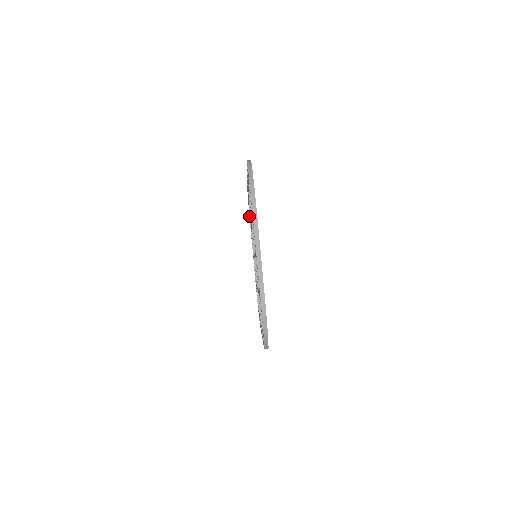
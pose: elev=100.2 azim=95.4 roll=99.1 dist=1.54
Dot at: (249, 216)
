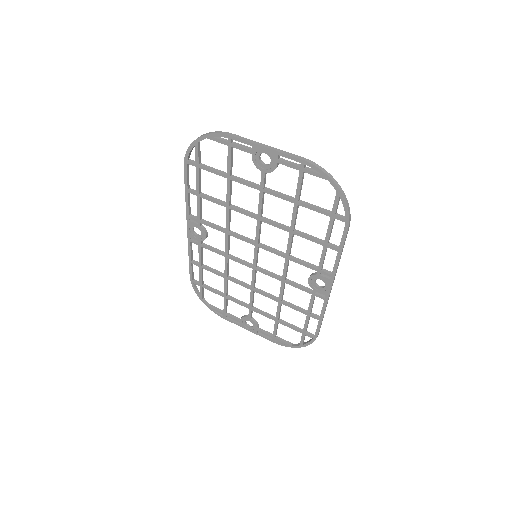
Dot at: (209, 308)
